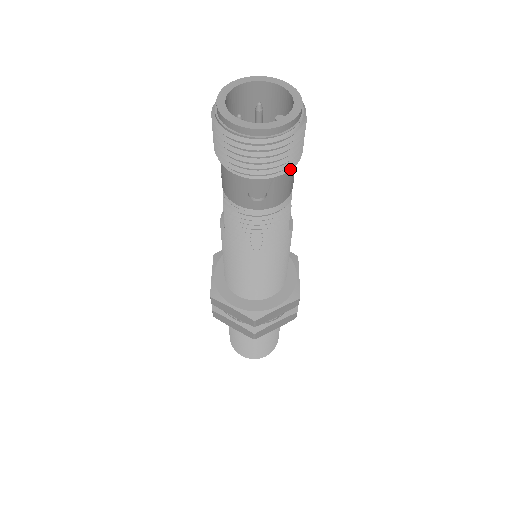
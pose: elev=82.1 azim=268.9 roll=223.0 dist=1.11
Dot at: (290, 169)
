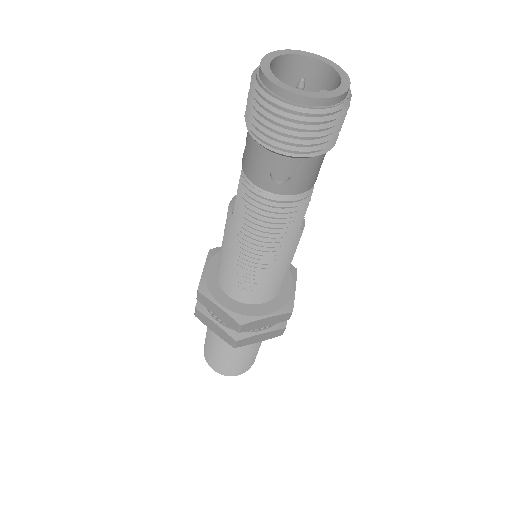
Dot at: (321, 153)
